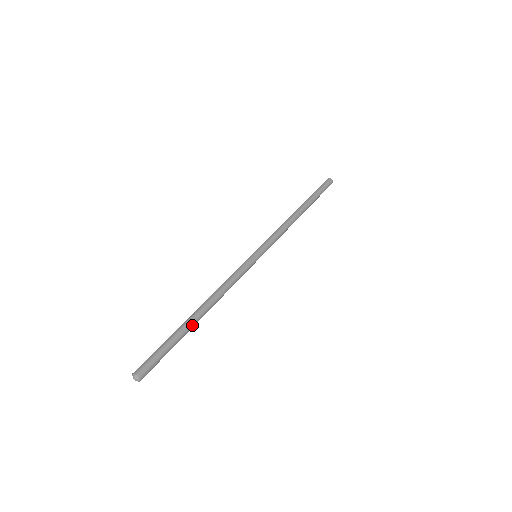
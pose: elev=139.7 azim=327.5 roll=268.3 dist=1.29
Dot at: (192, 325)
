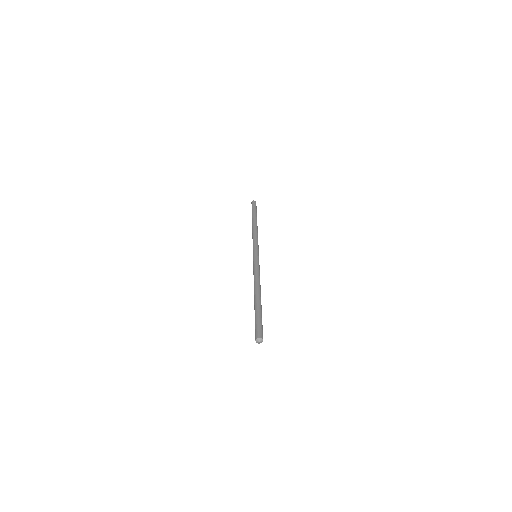
Dot at: (261, 305)
